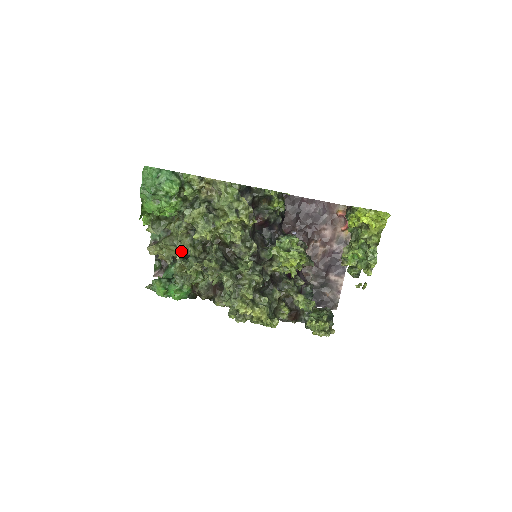
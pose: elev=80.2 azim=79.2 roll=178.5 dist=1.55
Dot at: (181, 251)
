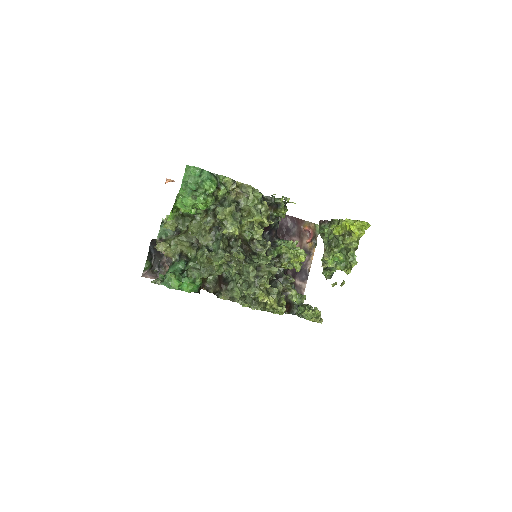
Dot at: (202, 246)
